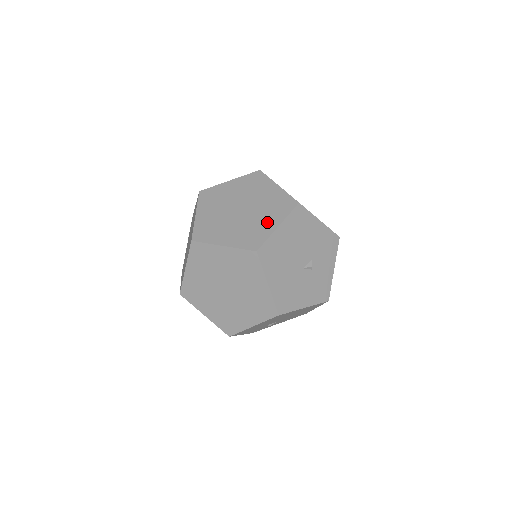
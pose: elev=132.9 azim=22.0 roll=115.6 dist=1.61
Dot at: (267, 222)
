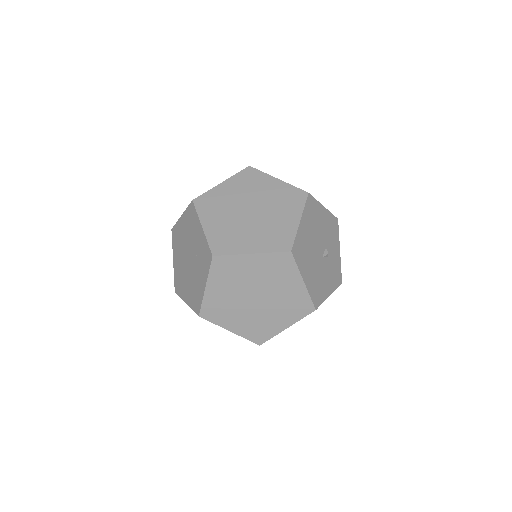
Dot at: (286, 219)
